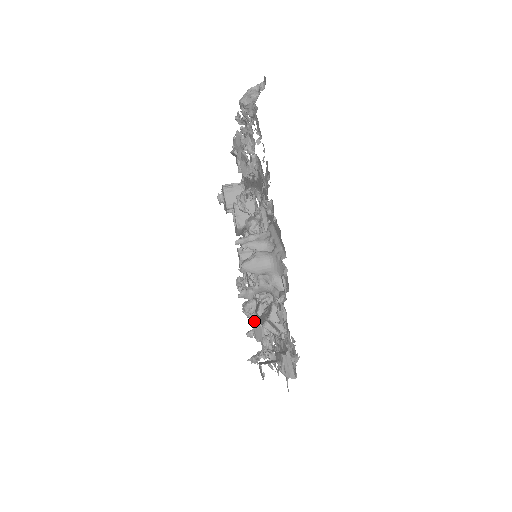
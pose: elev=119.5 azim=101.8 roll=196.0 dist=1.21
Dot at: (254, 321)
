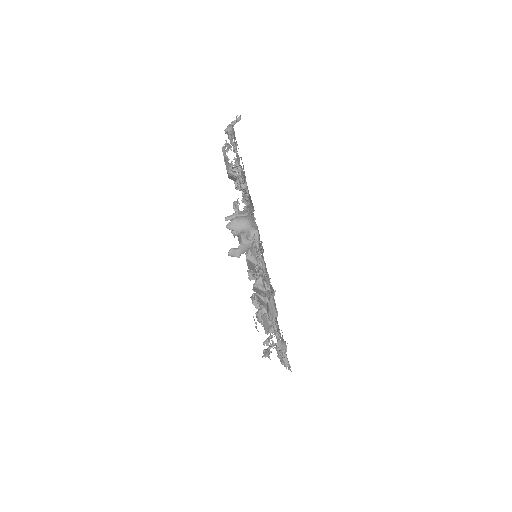
Dot at: (262, 317)
